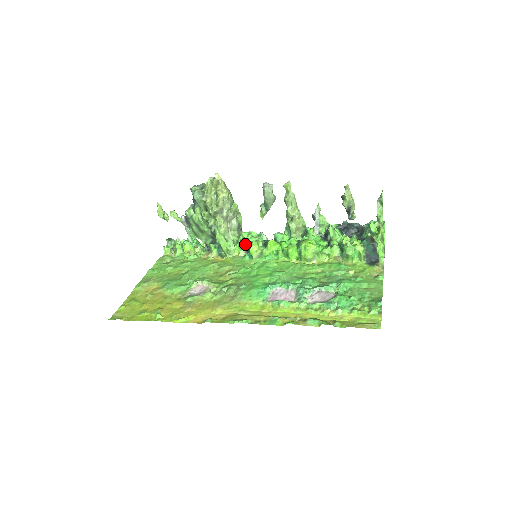
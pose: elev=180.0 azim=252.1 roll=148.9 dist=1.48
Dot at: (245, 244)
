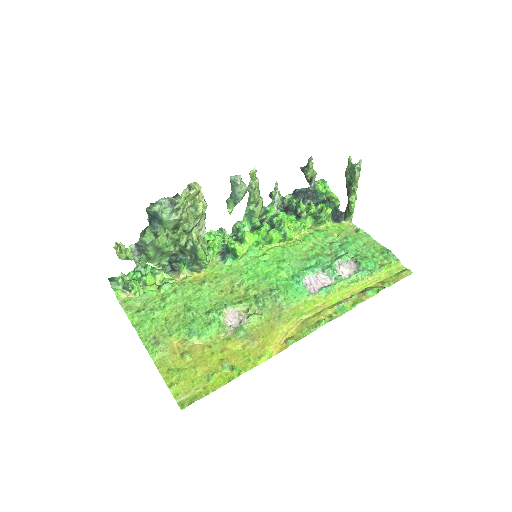
Dot at: (221, 248)
